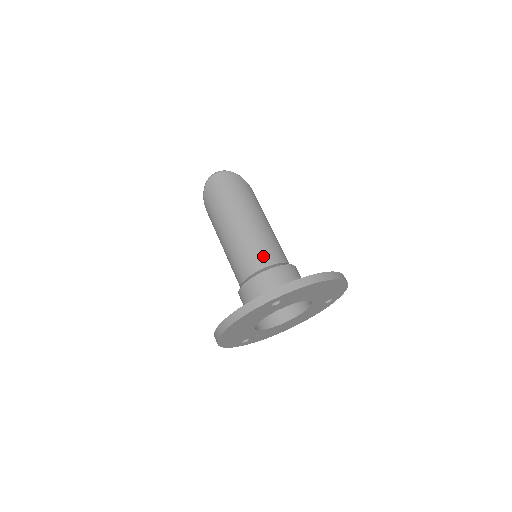
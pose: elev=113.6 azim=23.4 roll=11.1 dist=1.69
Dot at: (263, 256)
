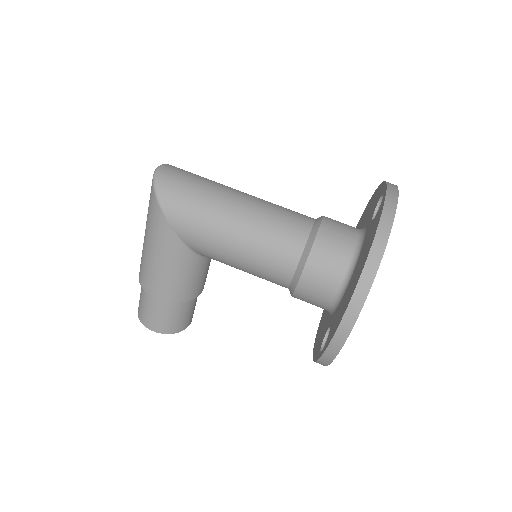
Dot at: (300, 214)
